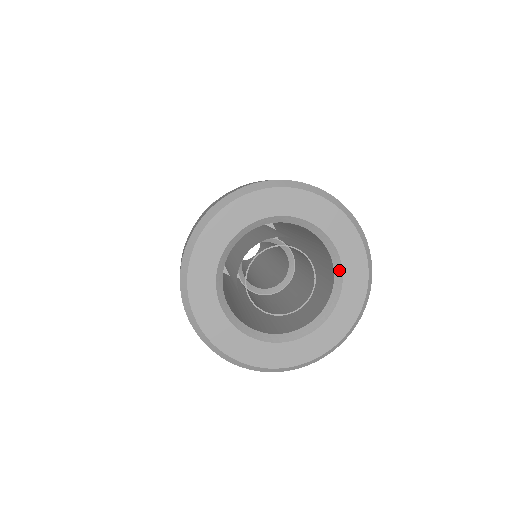
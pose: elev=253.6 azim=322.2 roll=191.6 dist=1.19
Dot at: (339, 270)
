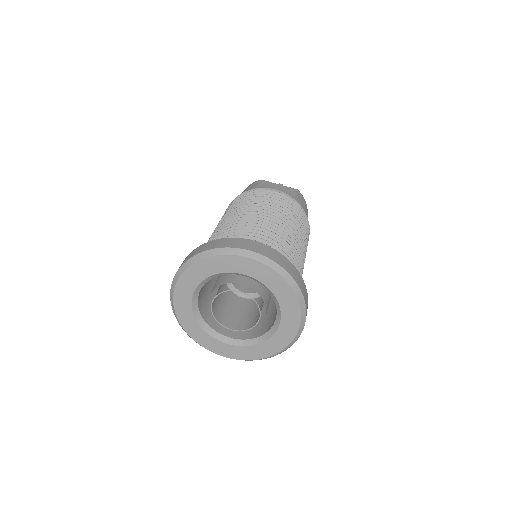
Dot at: (265, 287)
